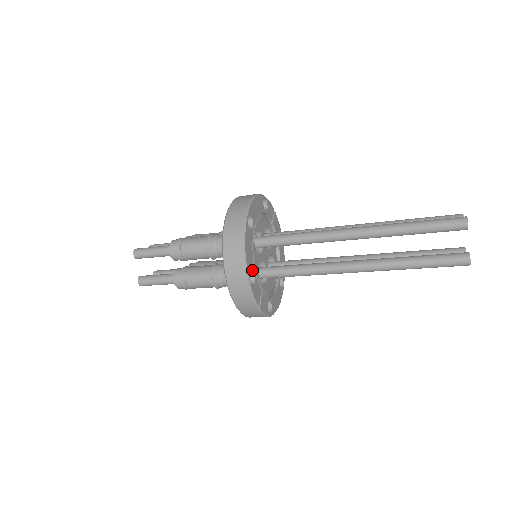
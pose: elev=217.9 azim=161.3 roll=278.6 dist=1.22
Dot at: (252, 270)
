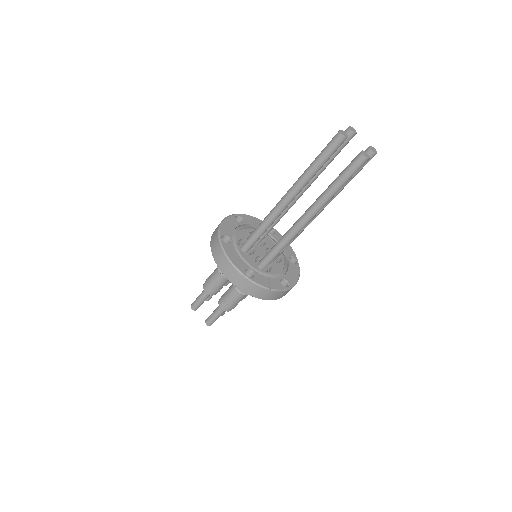
Dot at: (246, 268)
